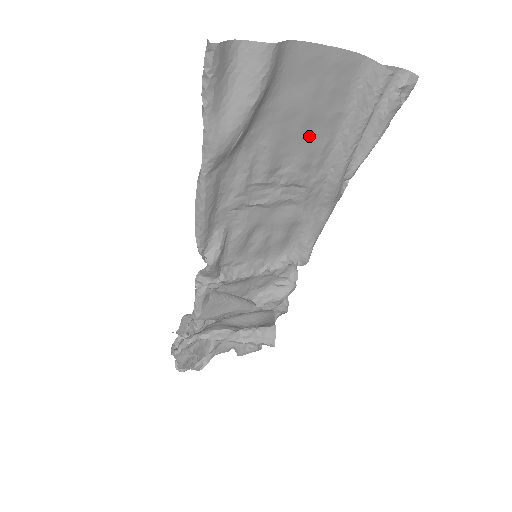
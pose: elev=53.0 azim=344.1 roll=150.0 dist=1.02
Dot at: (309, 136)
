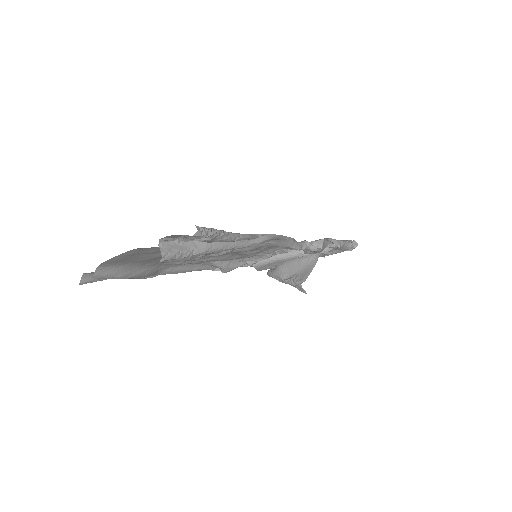
Dot at: occluded
